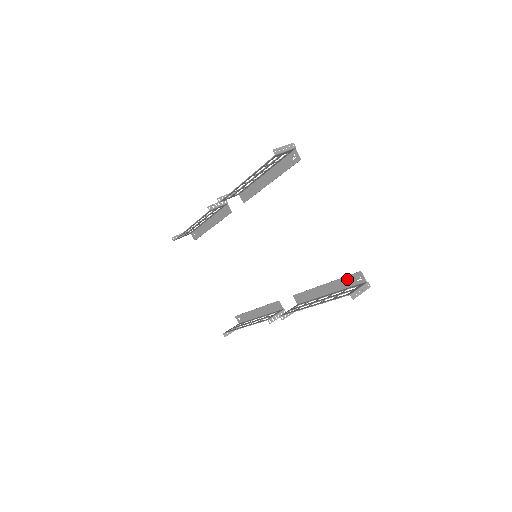
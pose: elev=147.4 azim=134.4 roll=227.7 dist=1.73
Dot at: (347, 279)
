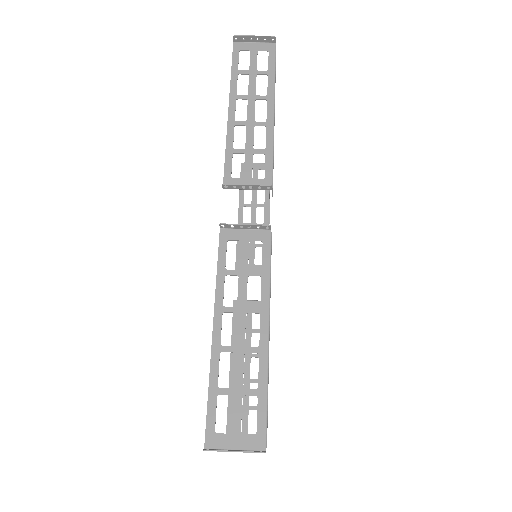
Dot at: occluded
